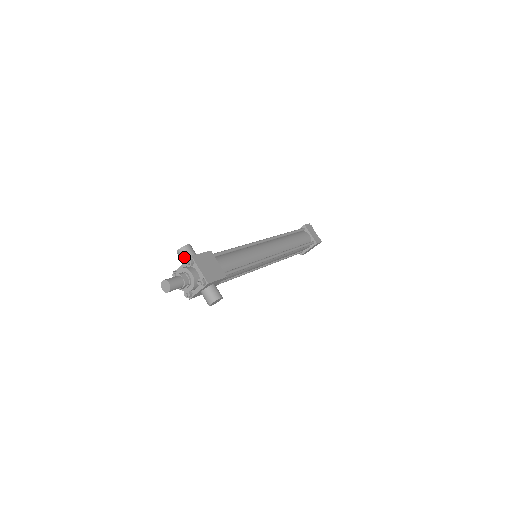
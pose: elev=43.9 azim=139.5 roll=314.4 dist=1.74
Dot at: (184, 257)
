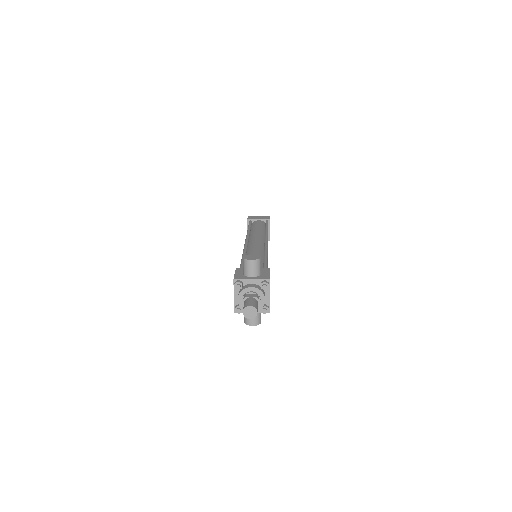
Dot at: (254, 270)
